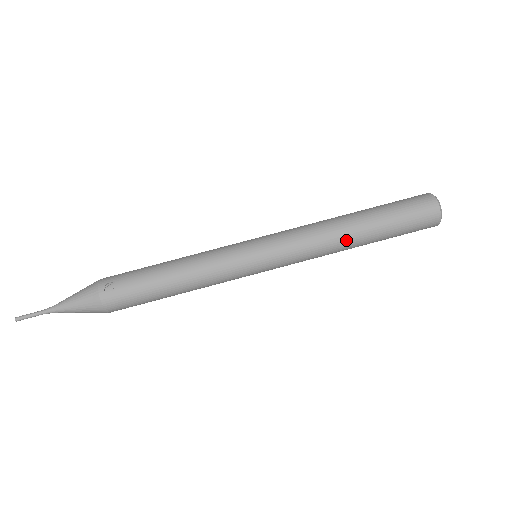
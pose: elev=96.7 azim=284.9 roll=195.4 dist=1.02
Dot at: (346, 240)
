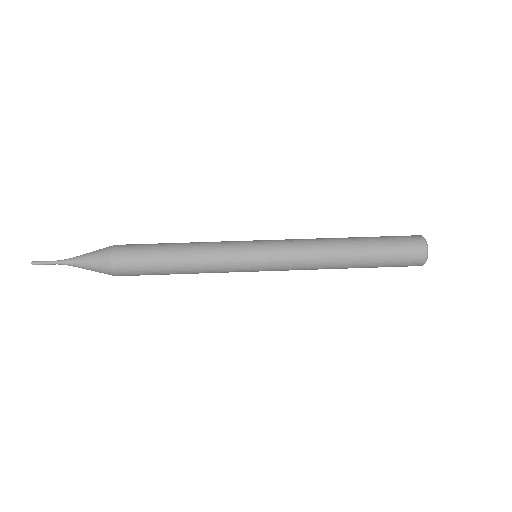
Dot at: (336, 239)
